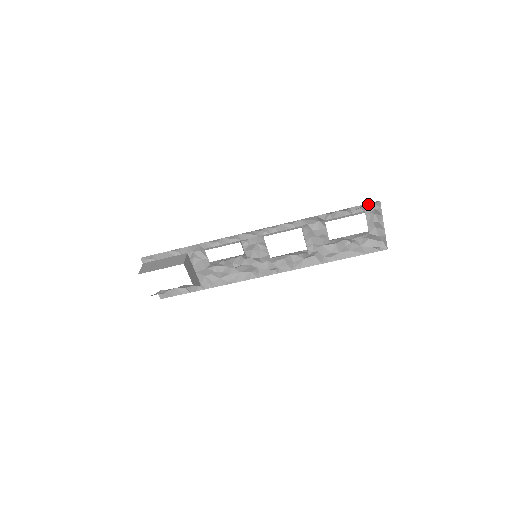
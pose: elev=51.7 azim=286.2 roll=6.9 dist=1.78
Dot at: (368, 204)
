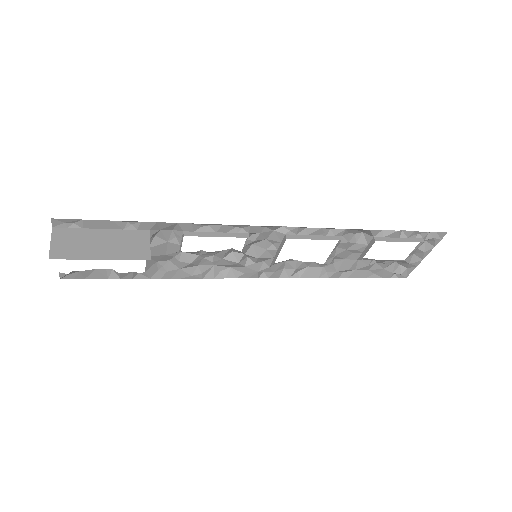
Dot at: occluded
